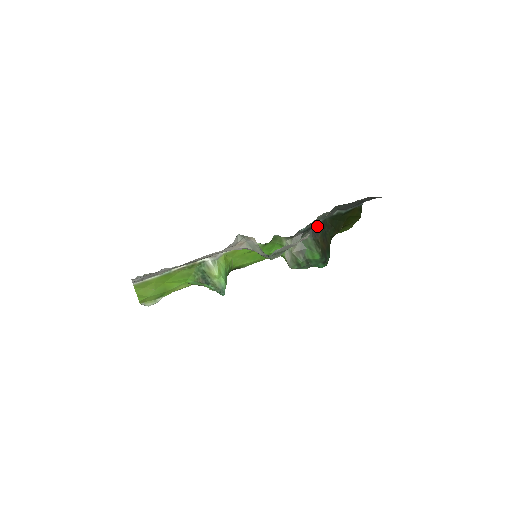
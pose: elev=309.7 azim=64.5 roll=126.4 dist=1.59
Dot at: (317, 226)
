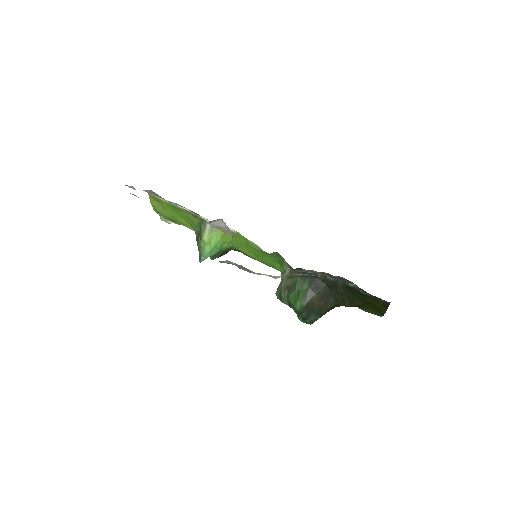
Dot at: (324, 280)
